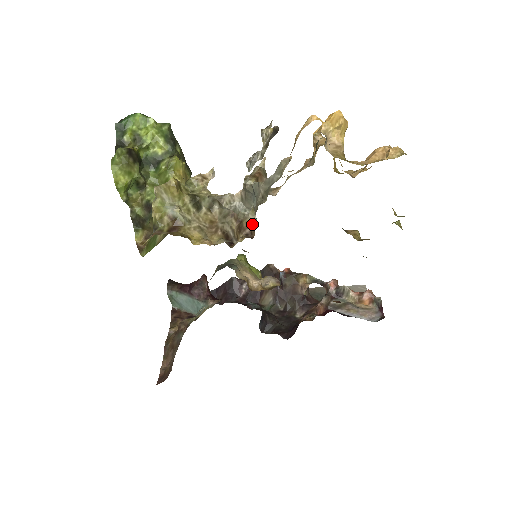
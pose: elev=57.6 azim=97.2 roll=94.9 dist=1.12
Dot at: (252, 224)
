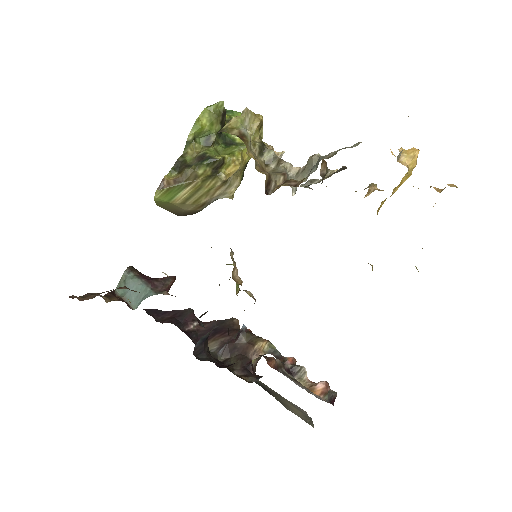
Dot at: (300, 181)
